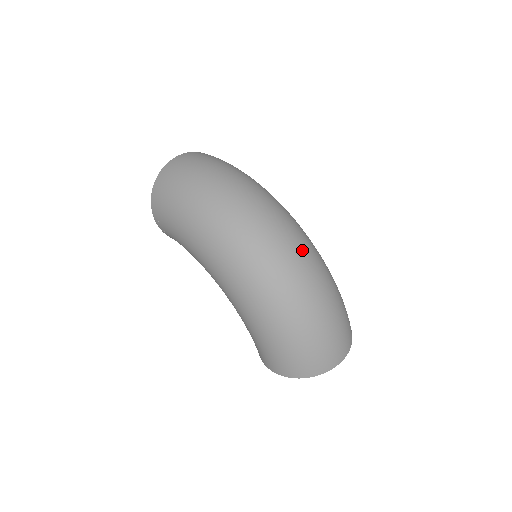
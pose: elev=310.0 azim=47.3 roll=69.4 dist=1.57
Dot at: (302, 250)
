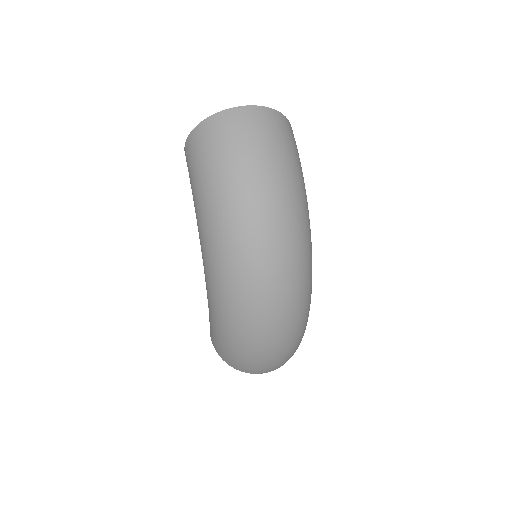
Dot at: (290, 303)
